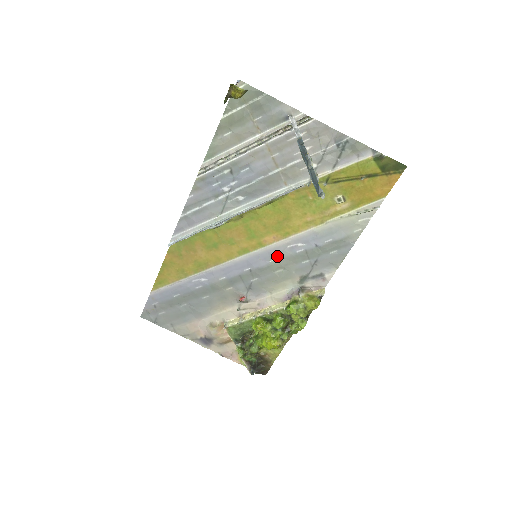
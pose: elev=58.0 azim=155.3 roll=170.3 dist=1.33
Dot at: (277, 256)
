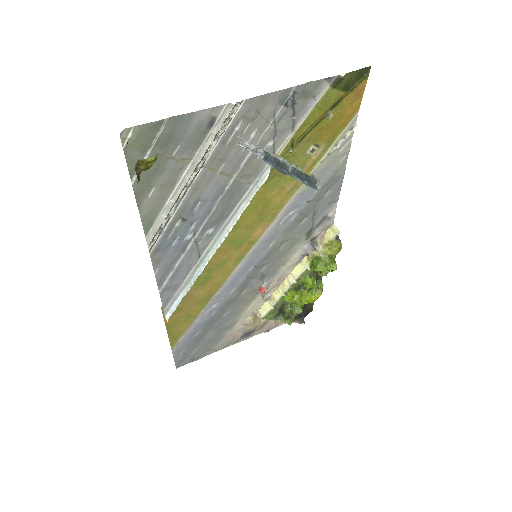
Dot at: (274, 238)
